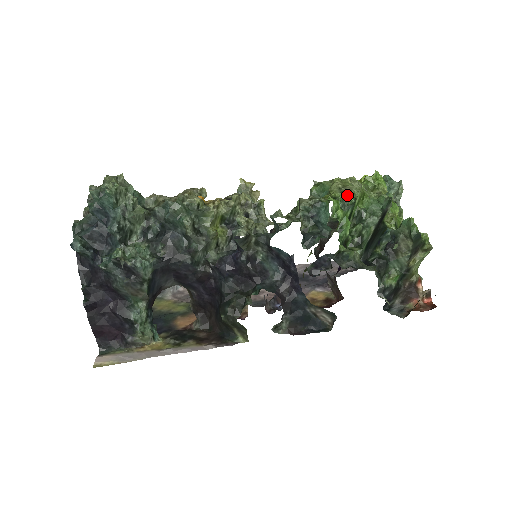
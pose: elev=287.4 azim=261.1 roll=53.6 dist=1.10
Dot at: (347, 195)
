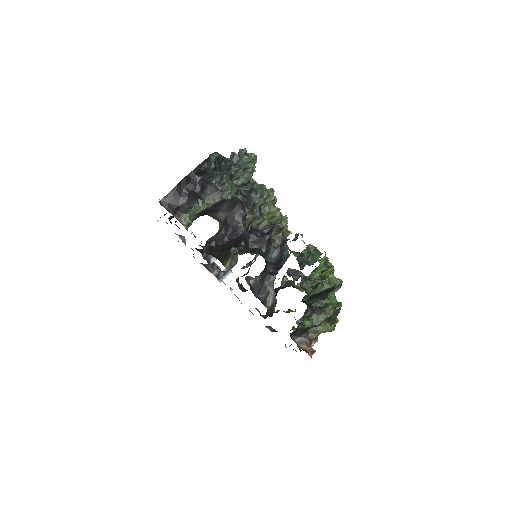
Dot at: (329, 262)
